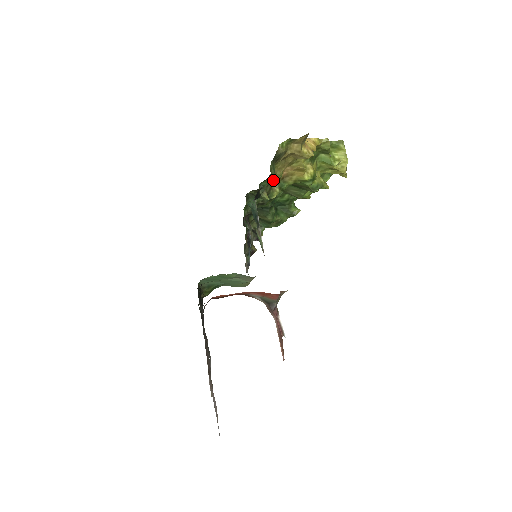
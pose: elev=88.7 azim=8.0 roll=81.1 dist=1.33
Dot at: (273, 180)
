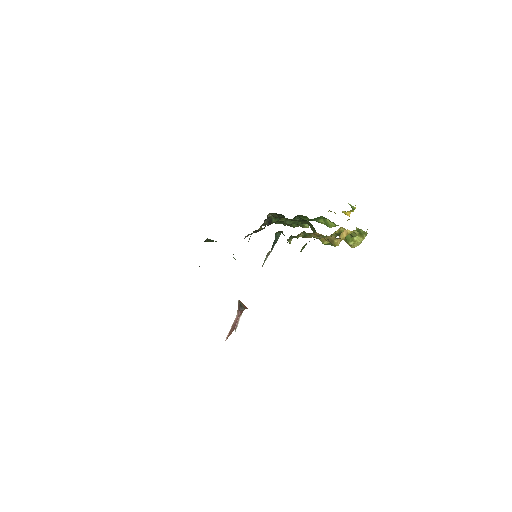
Dot at: (300, 251)
